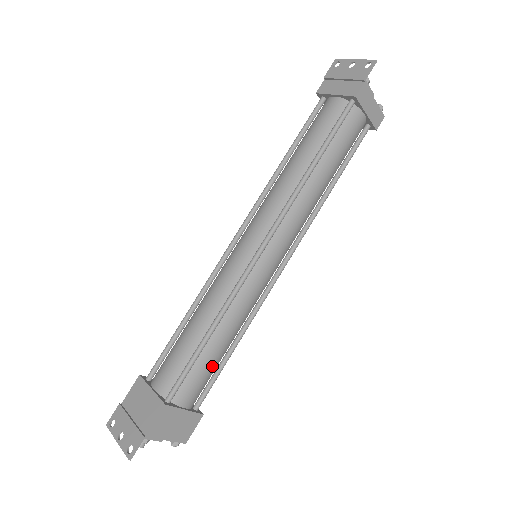
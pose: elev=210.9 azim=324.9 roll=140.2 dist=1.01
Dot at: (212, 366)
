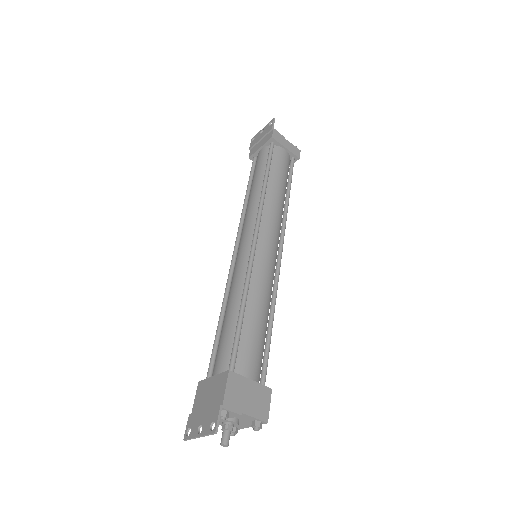
Dot at: (258, 338)
